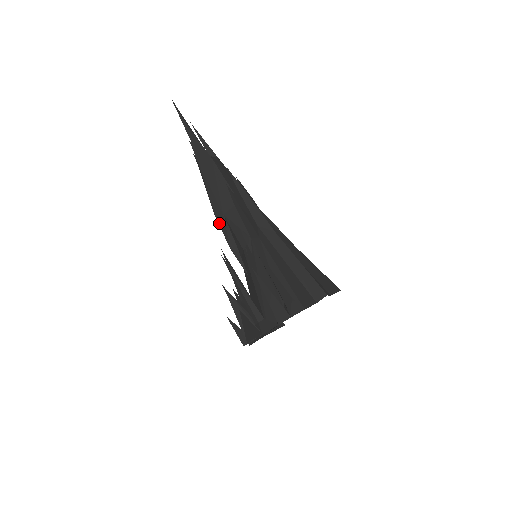
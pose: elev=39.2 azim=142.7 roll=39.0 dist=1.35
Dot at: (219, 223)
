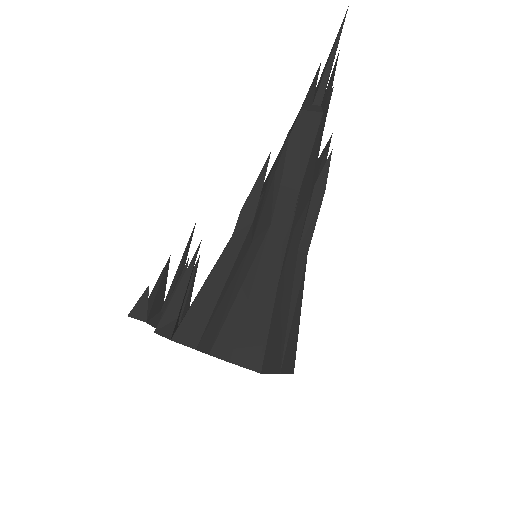
Dot at: occluded
